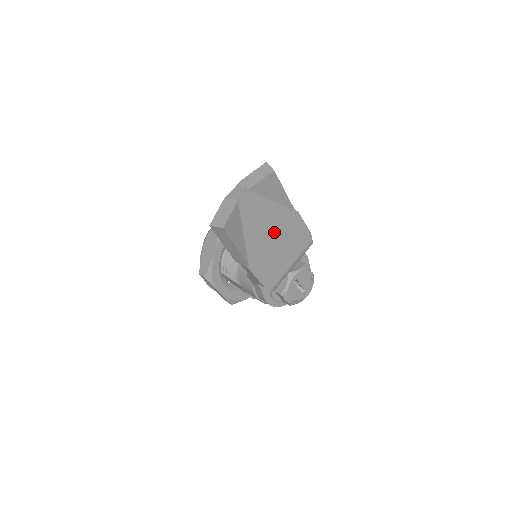
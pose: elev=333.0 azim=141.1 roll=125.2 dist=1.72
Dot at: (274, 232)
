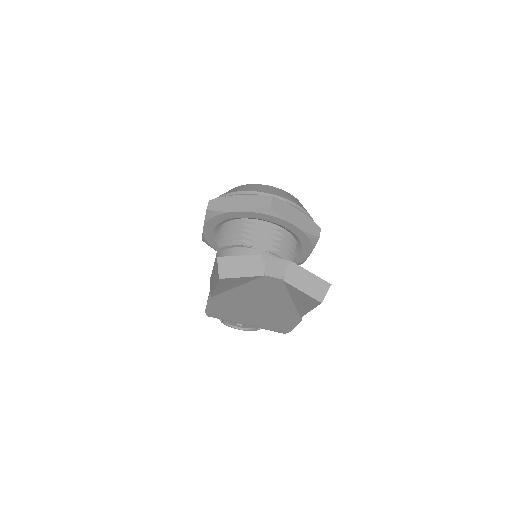
Dot at: (263, 307)
